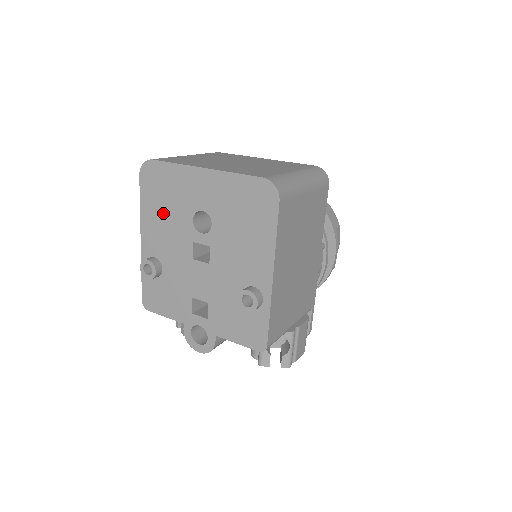
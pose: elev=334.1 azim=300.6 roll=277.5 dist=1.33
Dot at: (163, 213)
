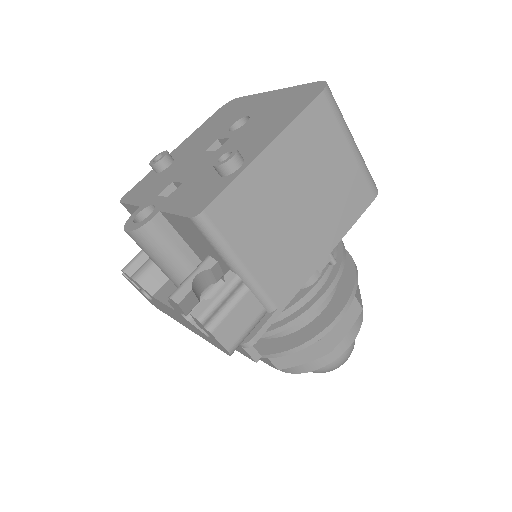
Dot at: (212, 127)
